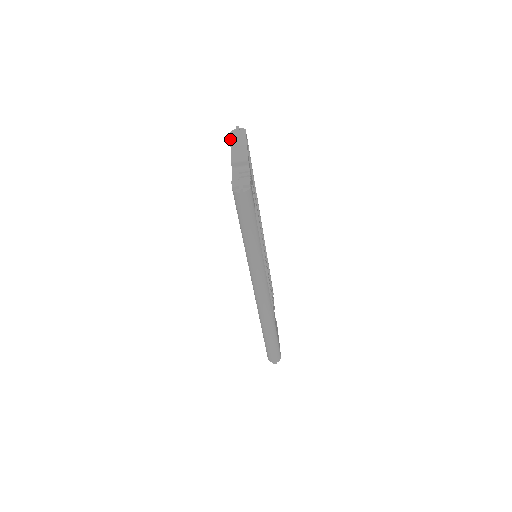
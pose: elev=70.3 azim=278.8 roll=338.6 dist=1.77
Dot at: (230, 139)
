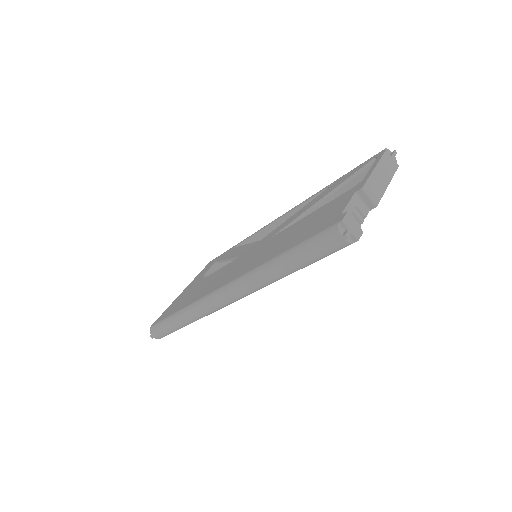
Dot at: (381, 158)
